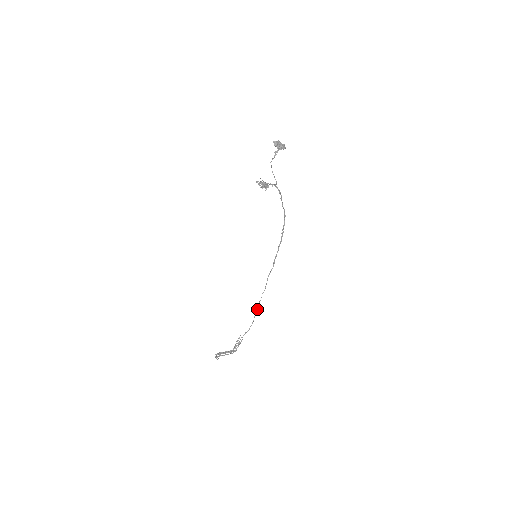
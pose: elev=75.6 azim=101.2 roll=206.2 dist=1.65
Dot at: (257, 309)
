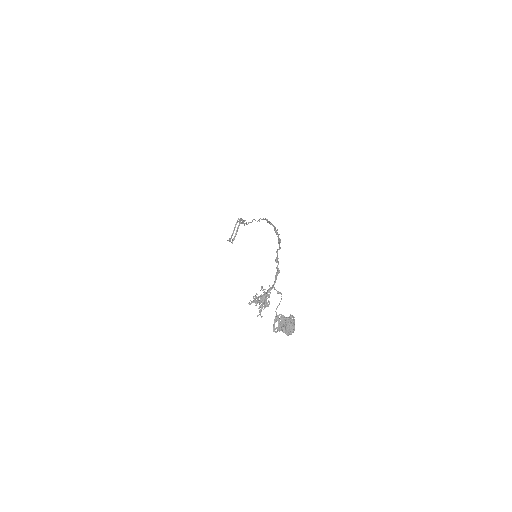
Dot at: occluded
